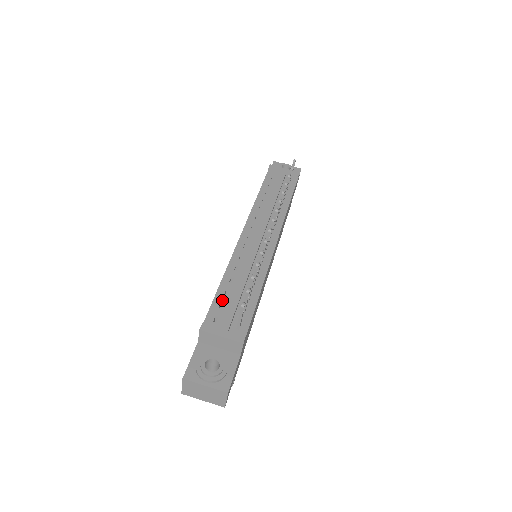
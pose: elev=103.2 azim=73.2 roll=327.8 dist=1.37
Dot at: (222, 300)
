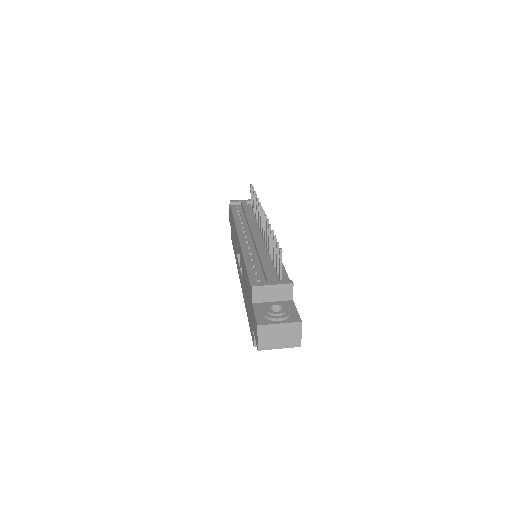
Dot at: (254, 271)
